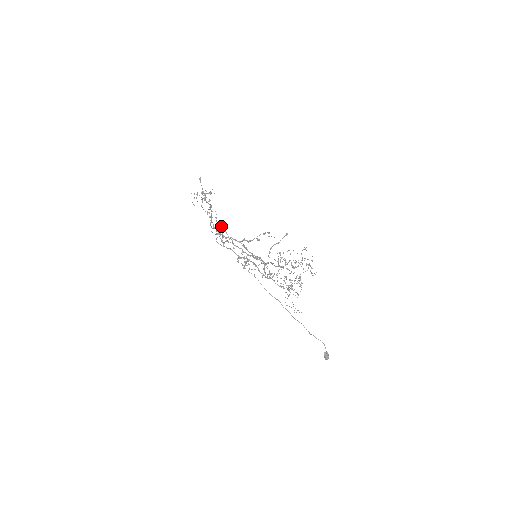
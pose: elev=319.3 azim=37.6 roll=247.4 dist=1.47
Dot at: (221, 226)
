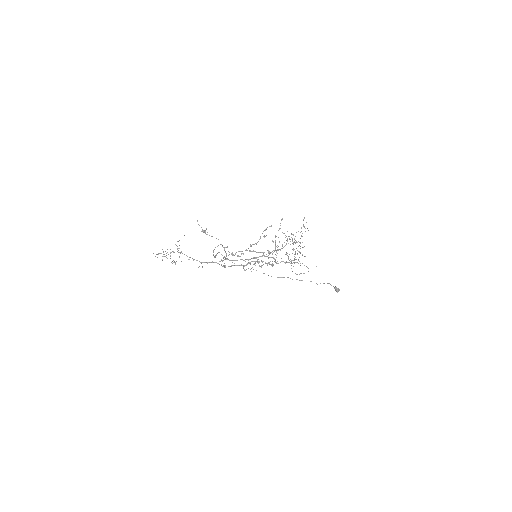
Dot at: occluded
